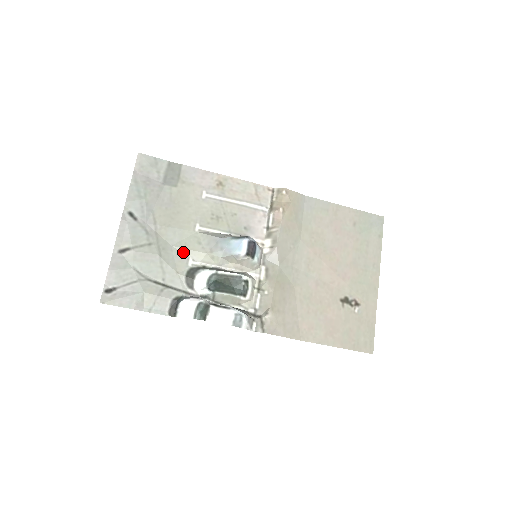
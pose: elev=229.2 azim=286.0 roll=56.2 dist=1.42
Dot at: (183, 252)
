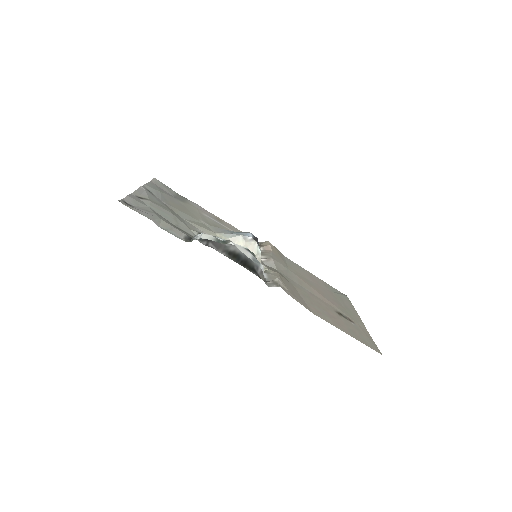
Dot at: (193, 225)
